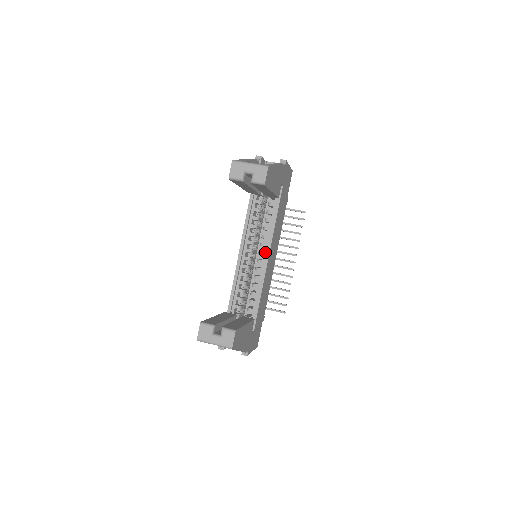
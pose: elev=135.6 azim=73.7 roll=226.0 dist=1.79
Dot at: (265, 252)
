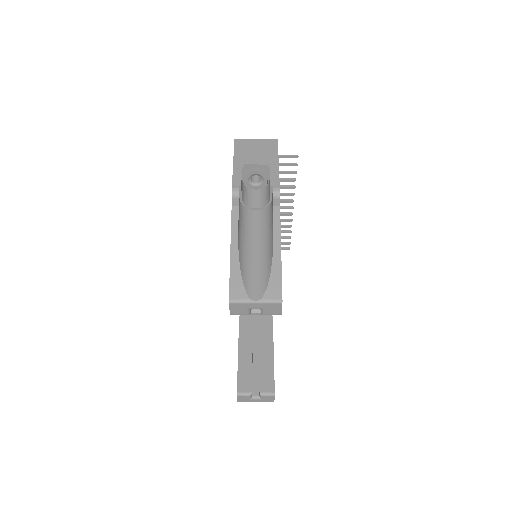
Dot at: occluded
